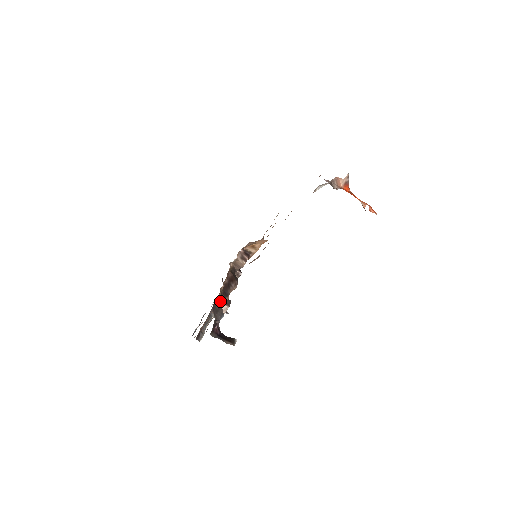
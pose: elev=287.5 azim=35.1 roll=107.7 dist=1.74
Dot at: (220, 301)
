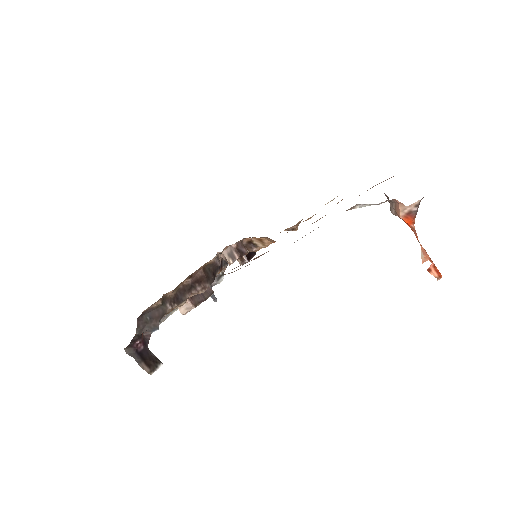
Dot at: (158, 310)
